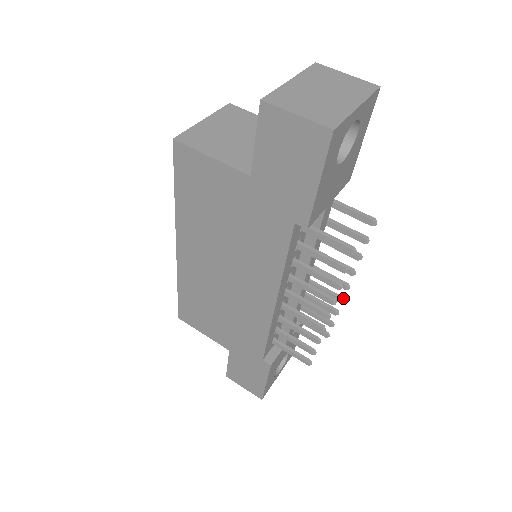
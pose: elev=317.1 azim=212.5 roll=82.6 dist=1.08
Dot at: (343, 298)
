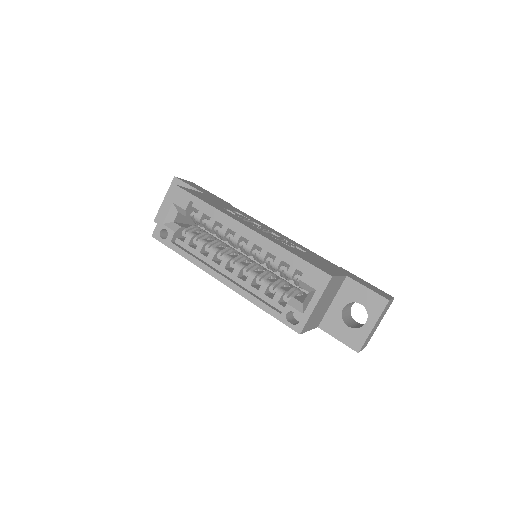
Dot at: occluded
